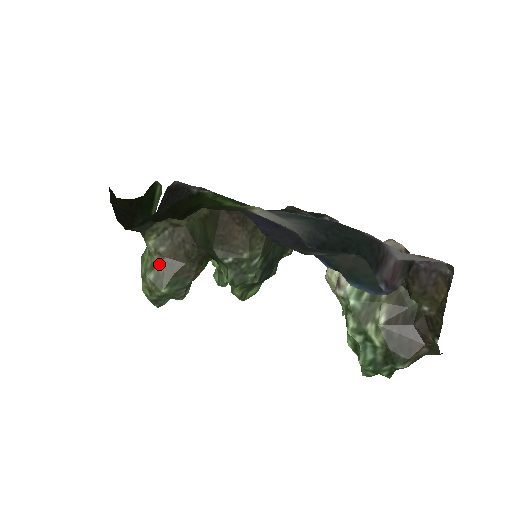
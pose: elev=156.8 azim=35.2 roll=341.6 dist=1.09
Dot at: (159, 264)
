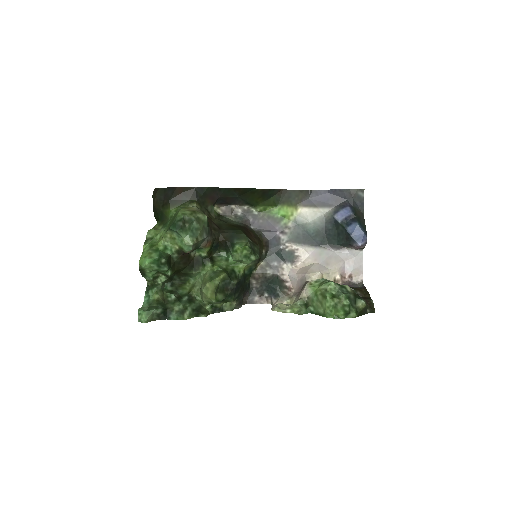
Dot at: occluded
